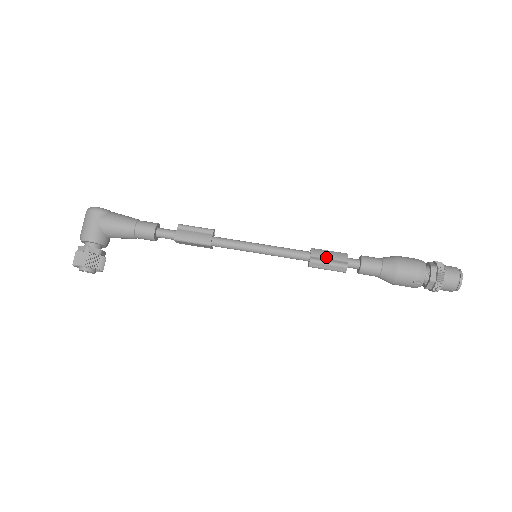
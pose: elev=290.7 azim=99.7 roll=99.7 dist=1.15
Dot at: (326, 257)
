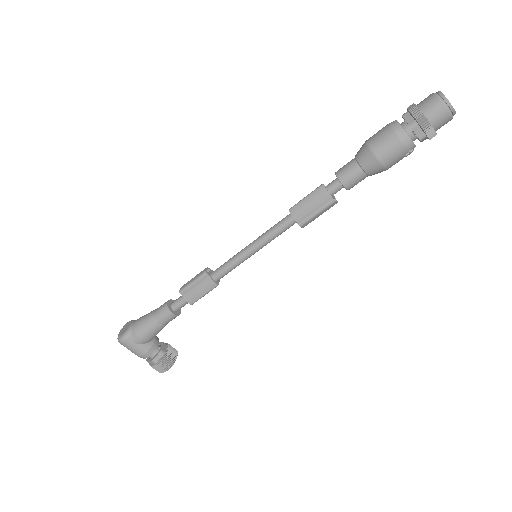
Dot at: (309, 209)
